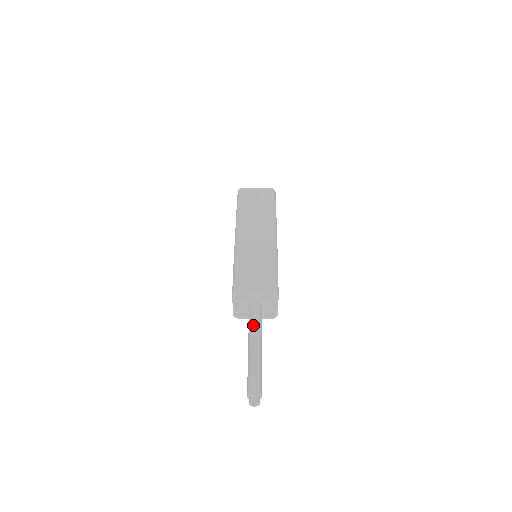
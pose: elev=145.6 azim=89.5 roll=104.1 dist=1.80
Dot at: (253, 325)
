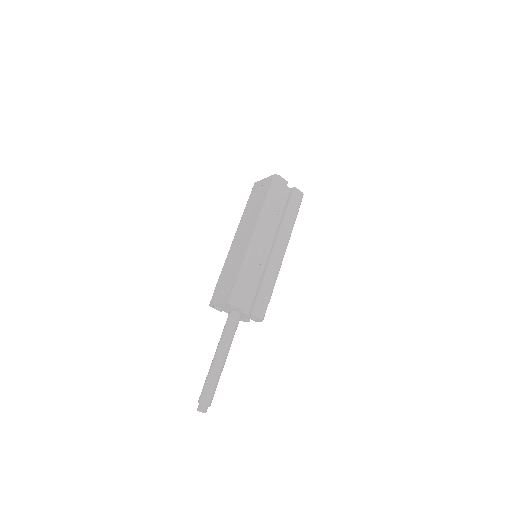
Dot at: (221, 335)
